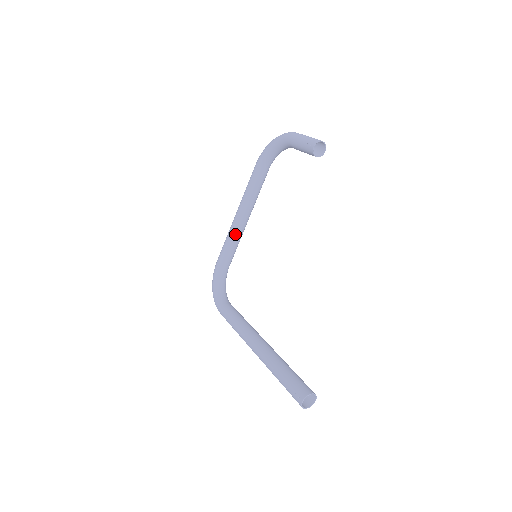
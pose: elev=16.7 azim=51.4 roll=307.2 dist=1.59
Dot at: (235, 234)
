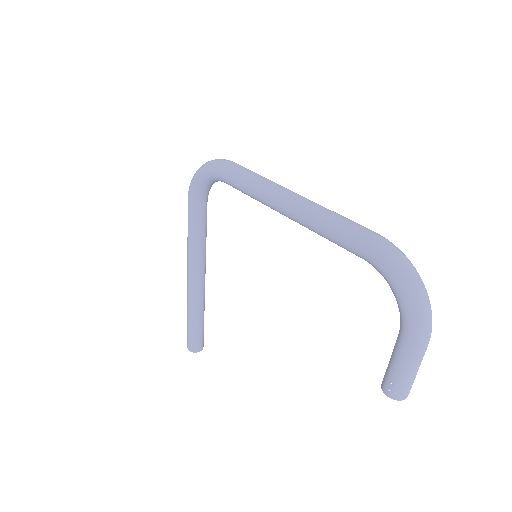
Dot at: occluded
